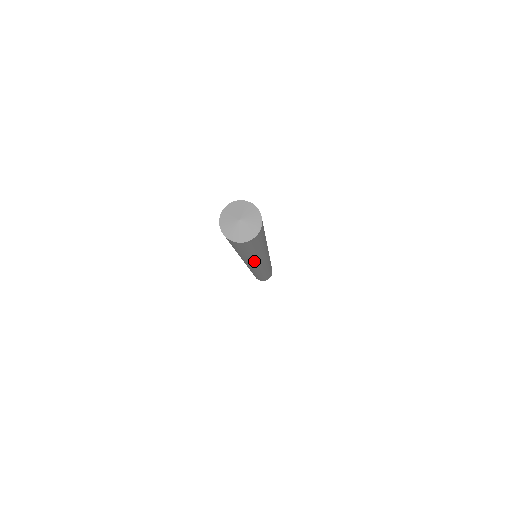
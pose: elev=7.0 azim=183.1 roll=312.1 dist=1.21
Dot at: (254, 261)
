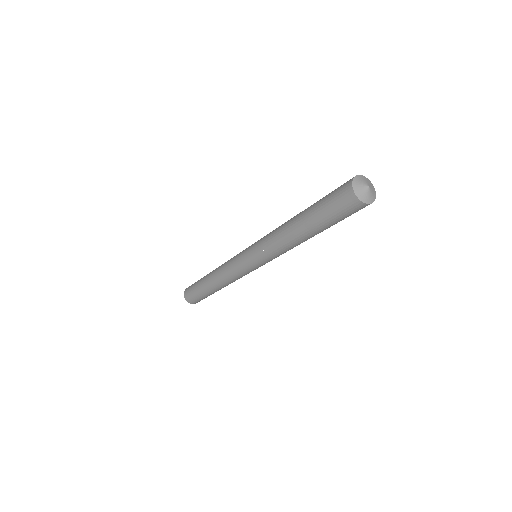
Dot at: (284, 243)
